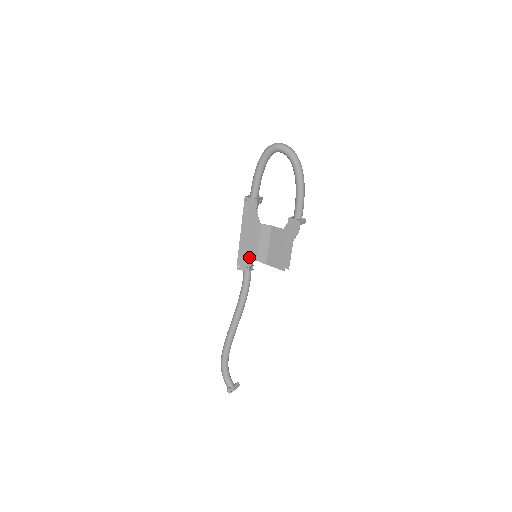
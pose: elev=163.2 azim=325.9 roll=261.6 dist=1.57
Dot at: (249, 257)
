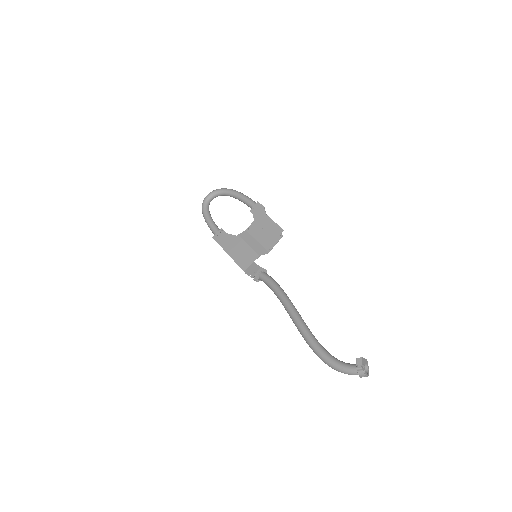
Dot at: (252, 261)
